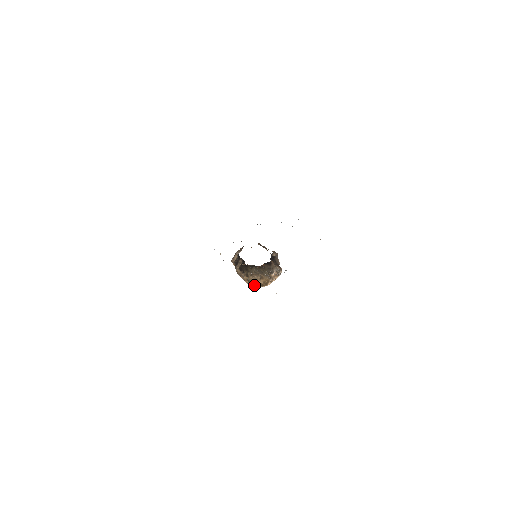
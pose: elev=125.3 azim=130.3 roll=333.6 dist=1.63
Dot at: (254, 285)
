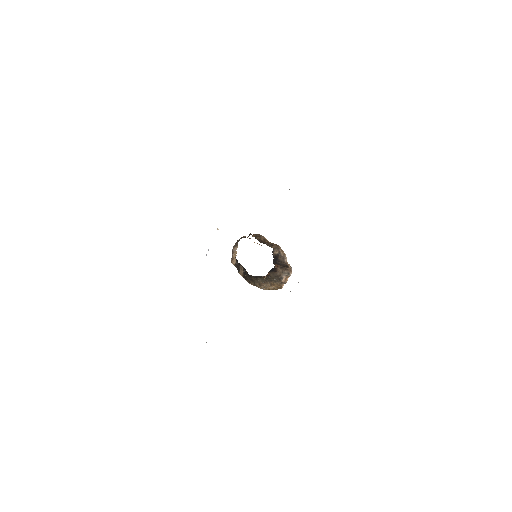
Dot at: (267, 289)
